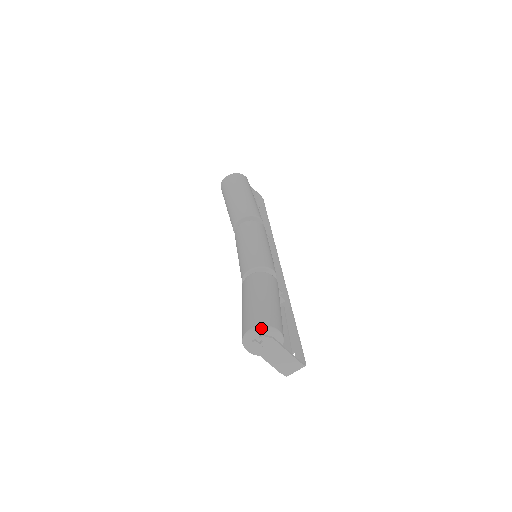
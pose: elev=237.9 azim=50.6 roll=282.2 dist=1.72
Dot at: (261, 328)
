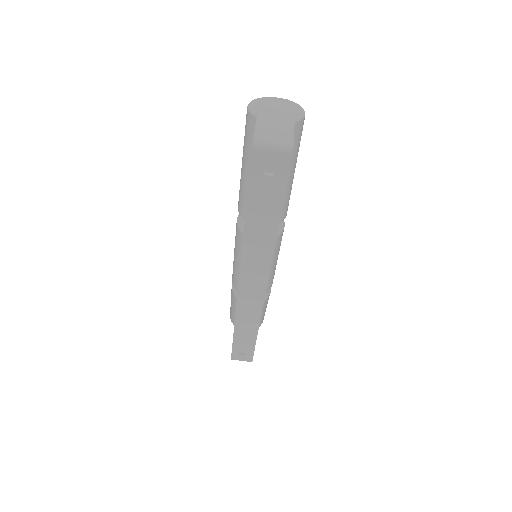
Dot at: (291, 102)
